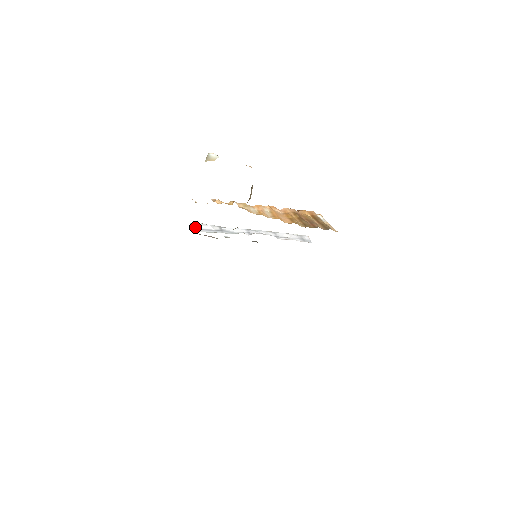
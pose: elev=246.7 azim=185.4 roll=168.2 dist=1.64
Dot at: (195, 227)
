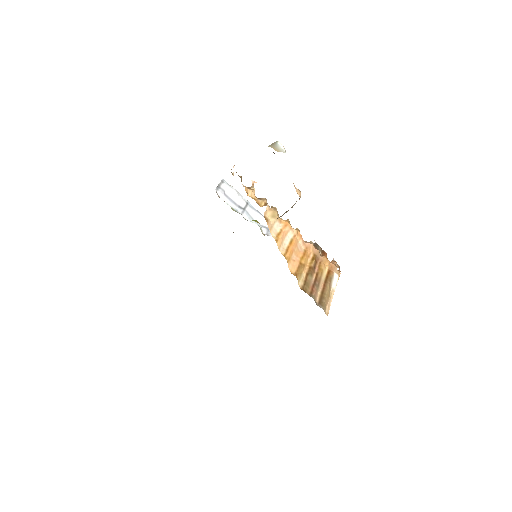
Dot at: (222, 189)
